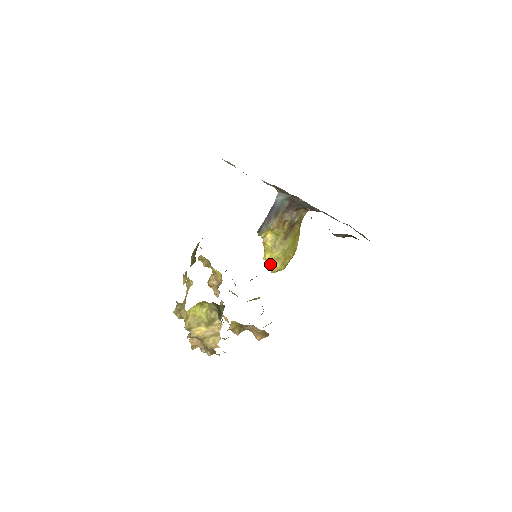
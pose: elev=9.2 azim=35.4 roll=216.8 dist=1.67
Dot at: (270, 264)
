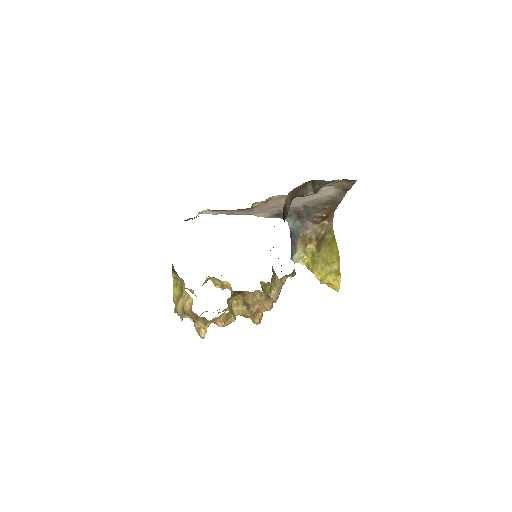
Dot at: (322, 280)
